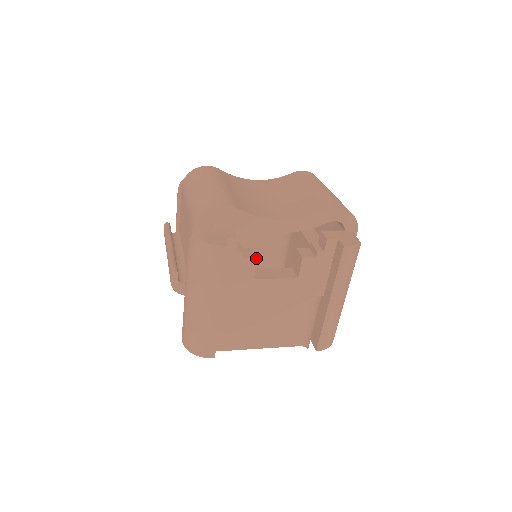
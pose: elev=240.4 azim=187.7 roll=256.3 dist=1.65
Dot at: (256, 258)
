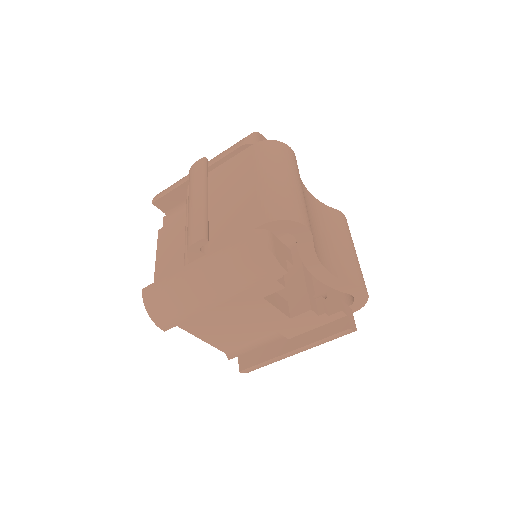
Dot at: occluded
